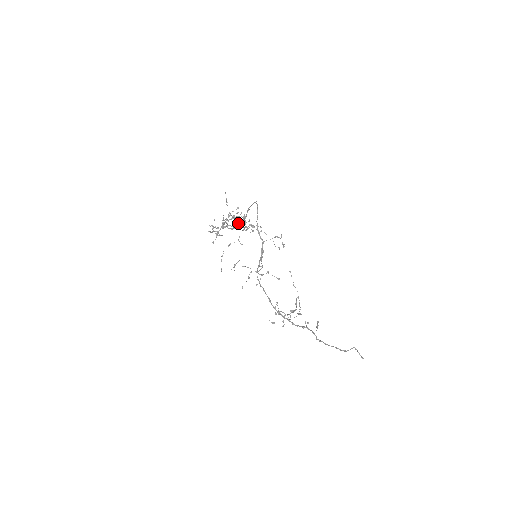
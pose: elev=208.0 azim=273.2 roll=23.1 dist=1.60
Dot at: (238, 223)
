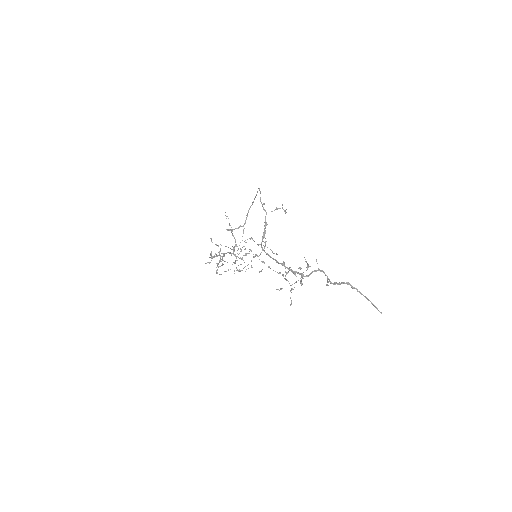
Dot at: occluded
